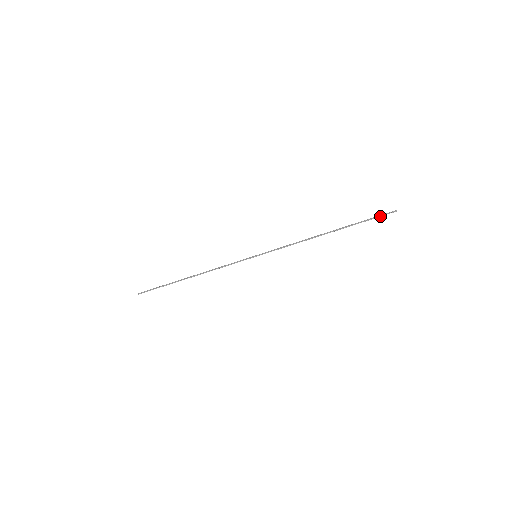
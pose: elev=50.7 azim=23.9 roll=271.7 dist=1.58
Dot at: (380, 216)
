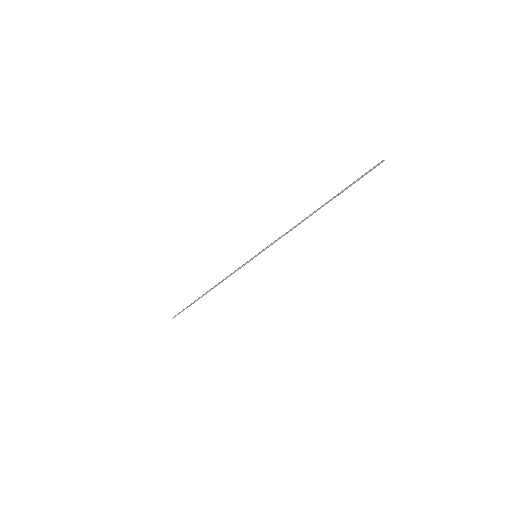
Dot at: (367, 173)
